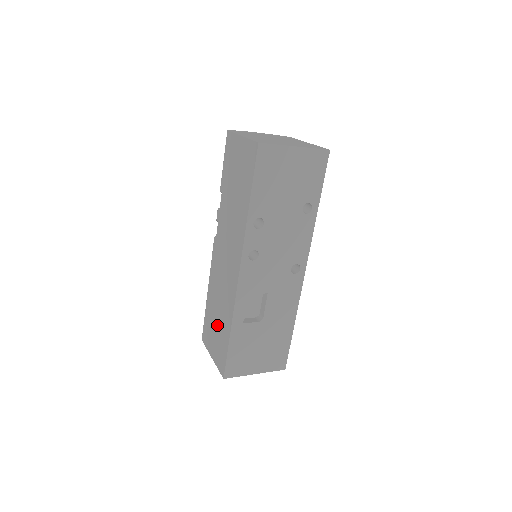
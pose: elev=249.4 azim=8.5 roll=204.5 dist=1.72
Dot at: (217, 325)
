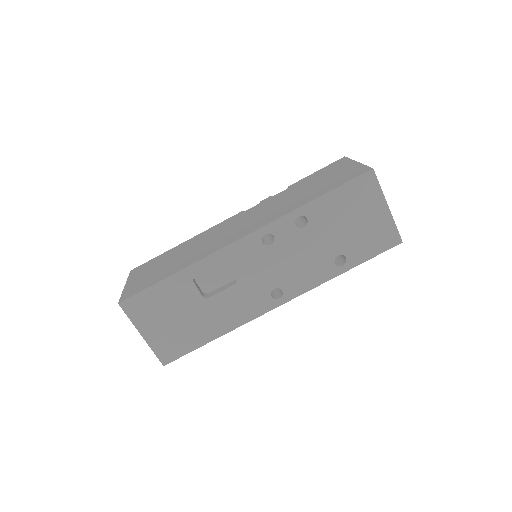
Dot at: (166, 264)
